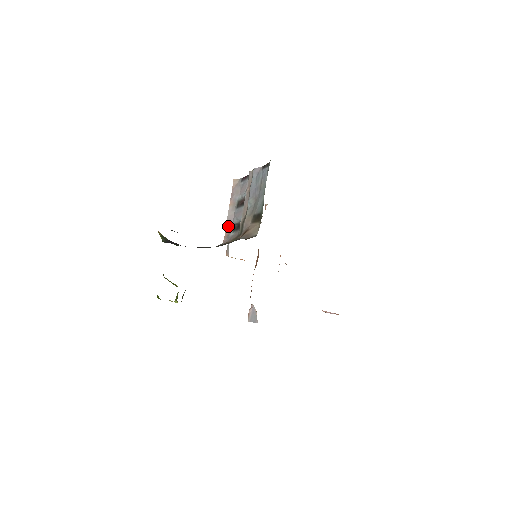
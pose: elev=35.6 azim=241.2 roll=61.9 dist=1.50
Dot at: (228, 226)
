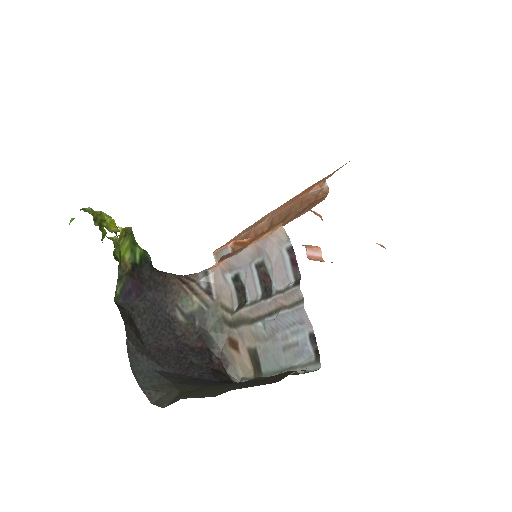
Dot at: (232, 263)
